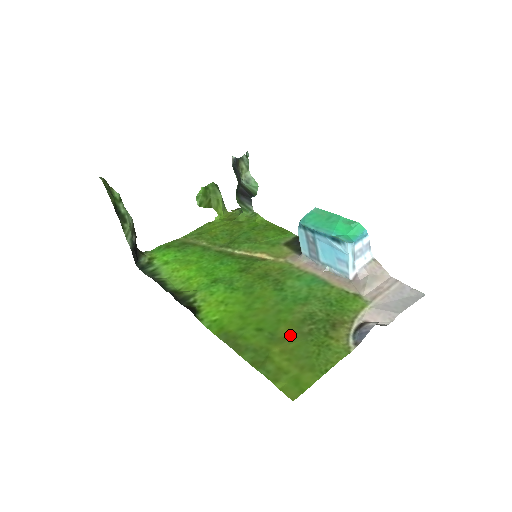
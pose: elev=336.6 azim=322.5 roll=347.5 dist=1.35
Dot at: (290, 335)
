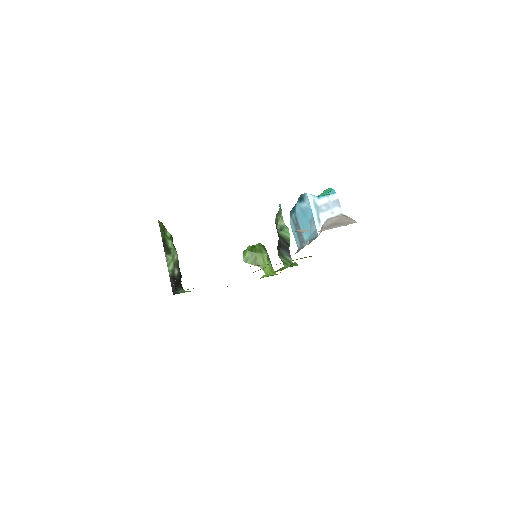
Dot at: occluded
